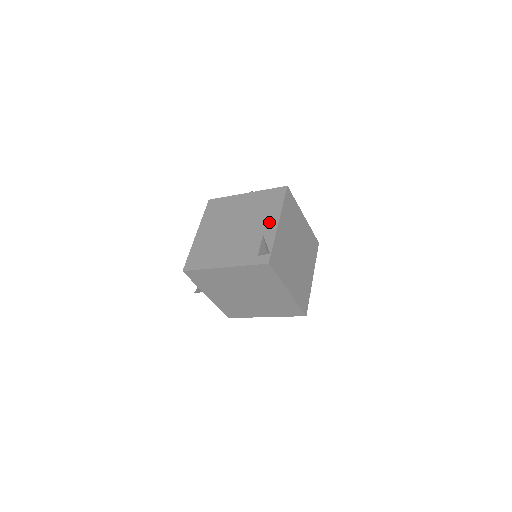
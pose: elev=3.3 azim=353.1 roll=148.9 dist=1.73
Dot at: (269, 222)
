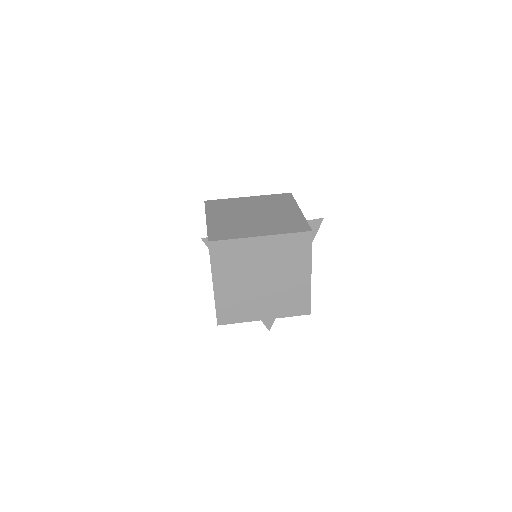
Dot at: occluded
